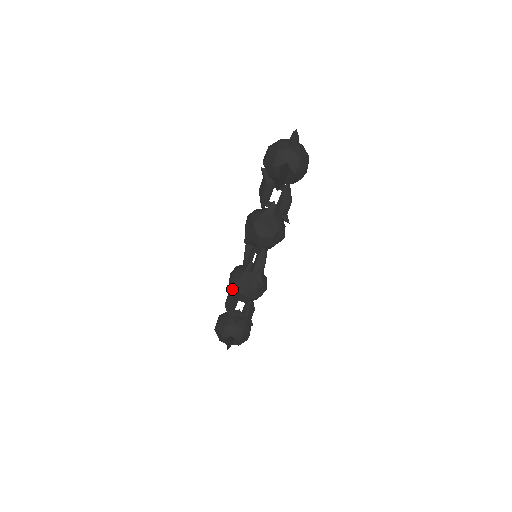
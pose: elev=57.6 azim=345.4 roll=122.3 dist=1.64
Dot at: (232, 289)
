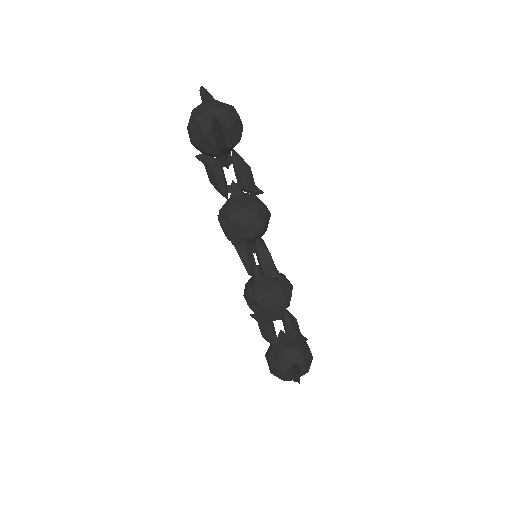
Dot at: (256, 307)
